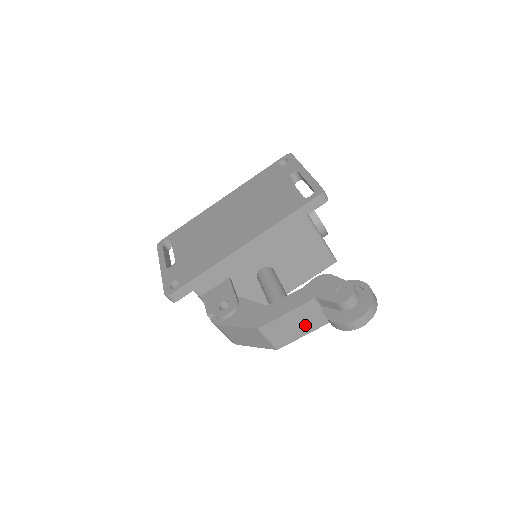
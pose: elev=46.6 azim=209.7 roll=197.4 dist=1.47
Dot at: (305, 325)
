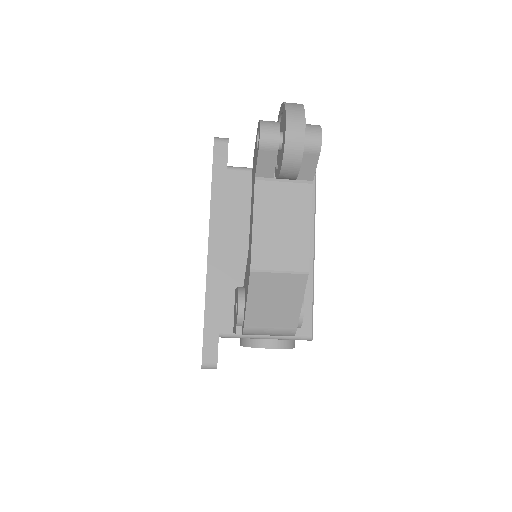
Dot at: (292, 216)
